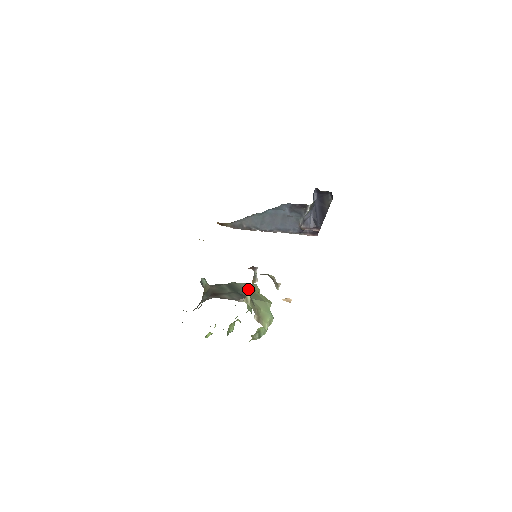
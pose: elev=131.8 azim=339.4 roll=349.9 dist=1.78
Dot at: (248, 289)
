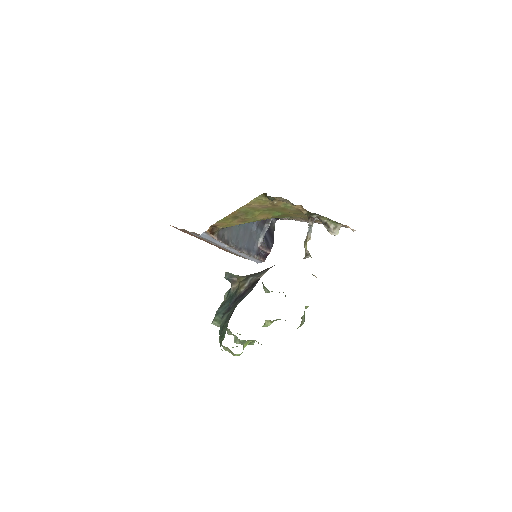
Dot at: occluded
